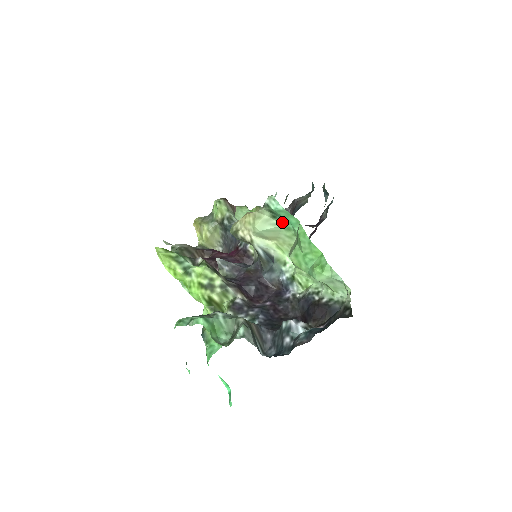
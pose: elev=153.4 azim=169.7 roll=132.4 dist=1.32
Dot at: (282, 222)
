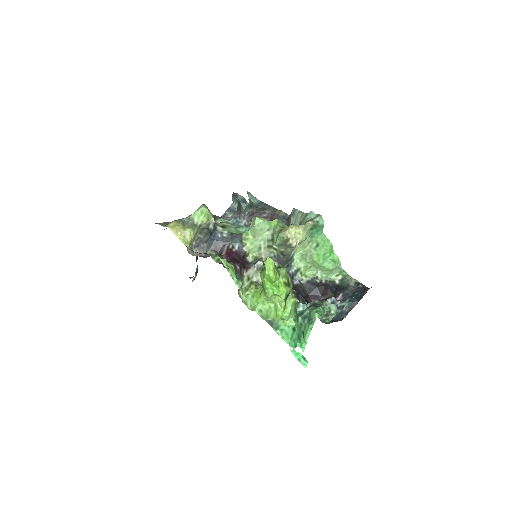
Dot at: (313, 232)
